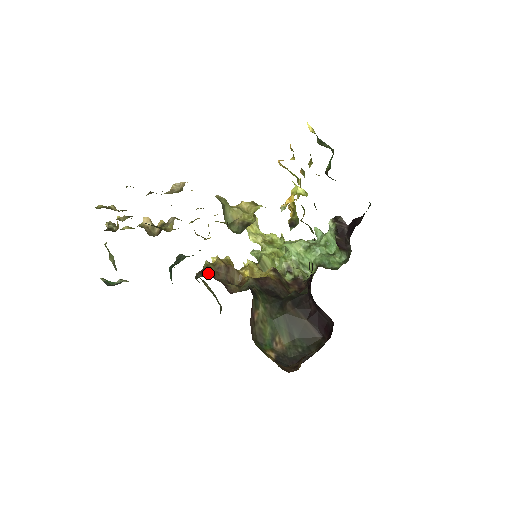
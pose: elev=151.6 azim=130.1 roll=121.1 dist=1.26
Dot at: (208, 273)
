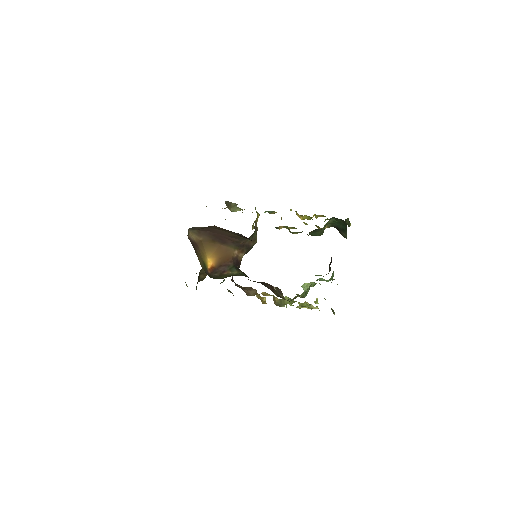
Dot at: (235, 283)
